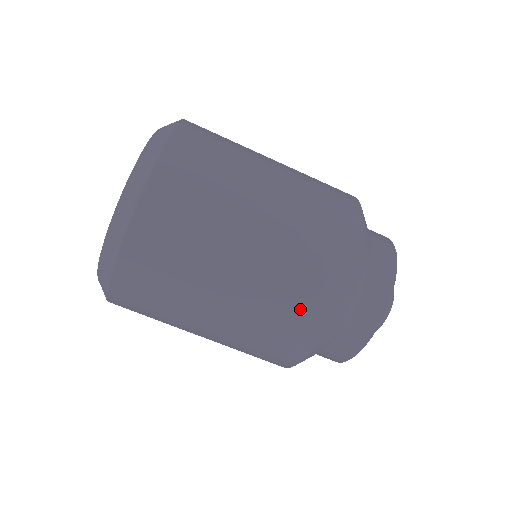
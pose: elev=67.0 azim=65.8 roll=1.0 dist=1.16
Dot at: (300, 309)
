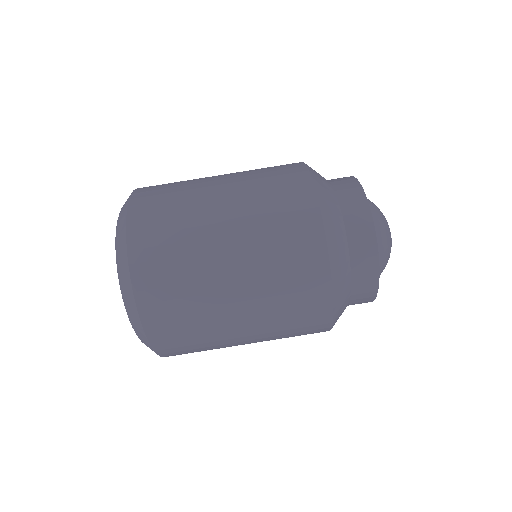
Dot at: (304, 326)
